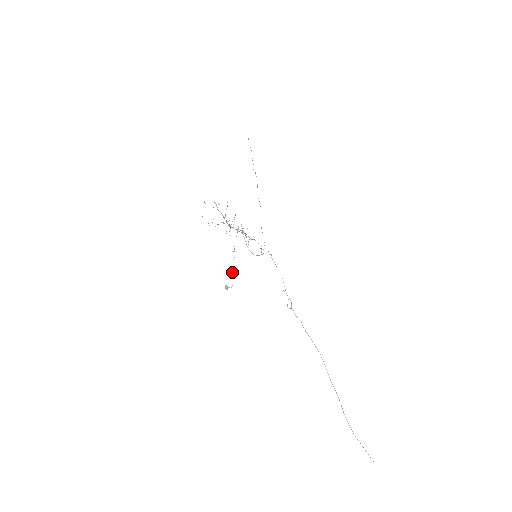
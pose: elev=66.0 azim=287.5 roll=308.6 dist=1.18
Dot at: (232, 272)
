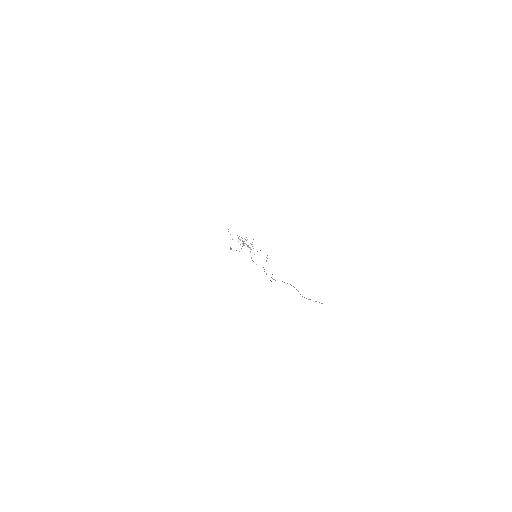
Dot at: occluded
